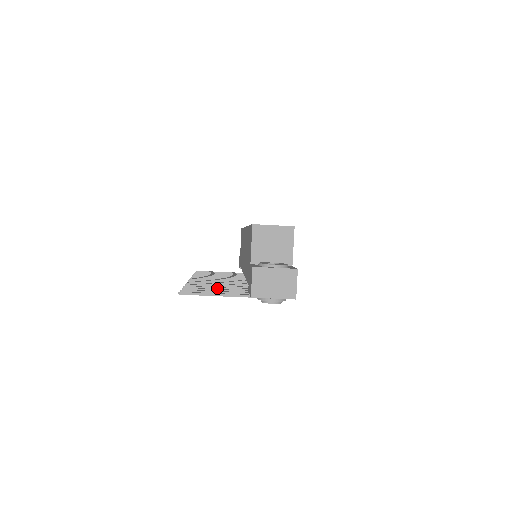
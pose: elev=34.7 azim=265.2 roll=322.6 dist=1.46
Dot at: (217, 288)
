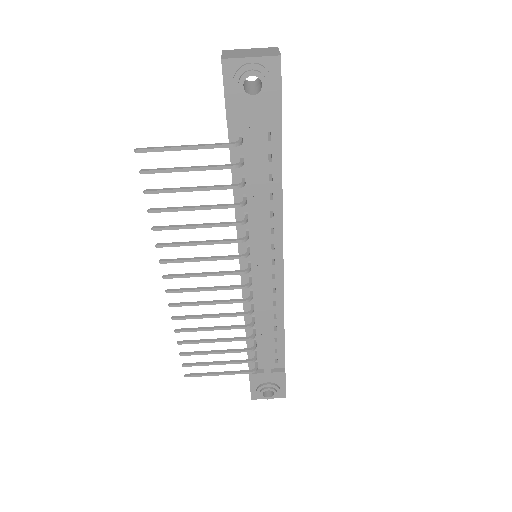
Dot at: (194, 206)
